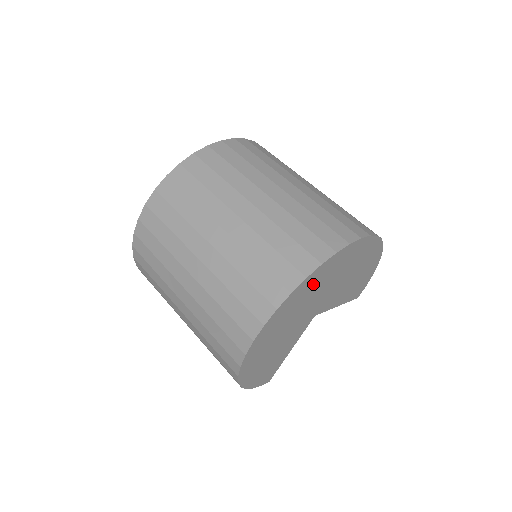
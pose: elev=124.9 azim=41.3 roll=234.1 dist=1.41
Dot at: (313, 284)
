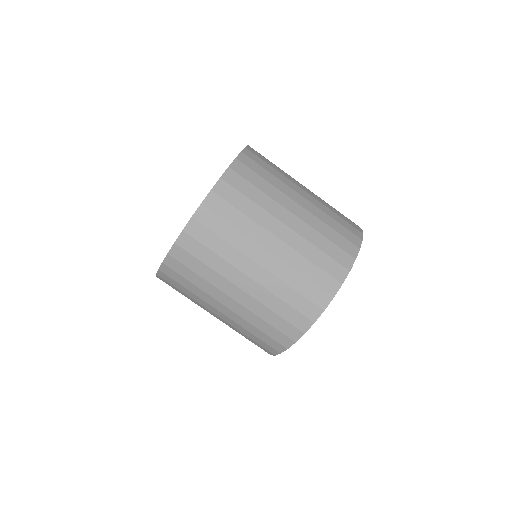
Dot at: occluded
